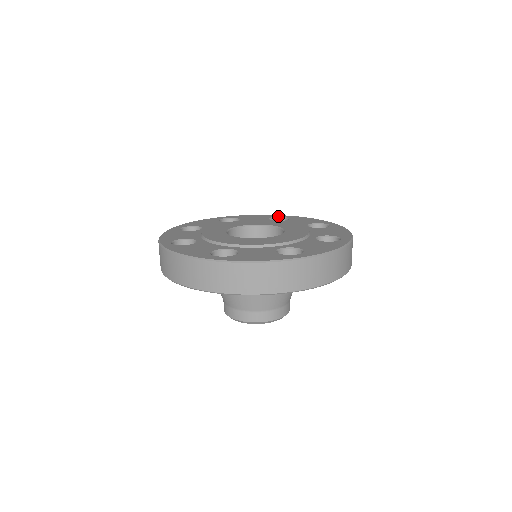
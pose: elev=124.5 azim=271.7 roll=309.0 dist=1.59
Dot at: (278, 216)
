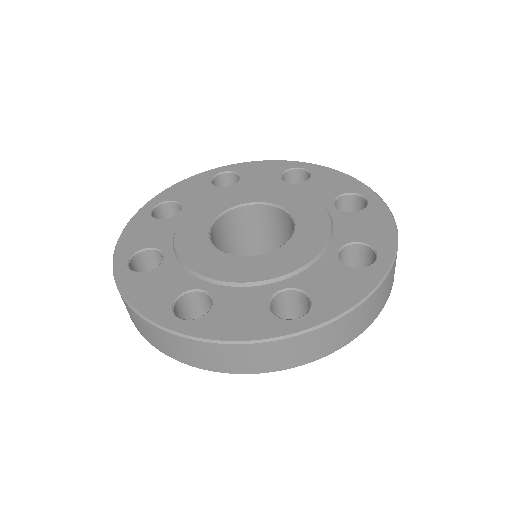
Dot at: (364, 193)
